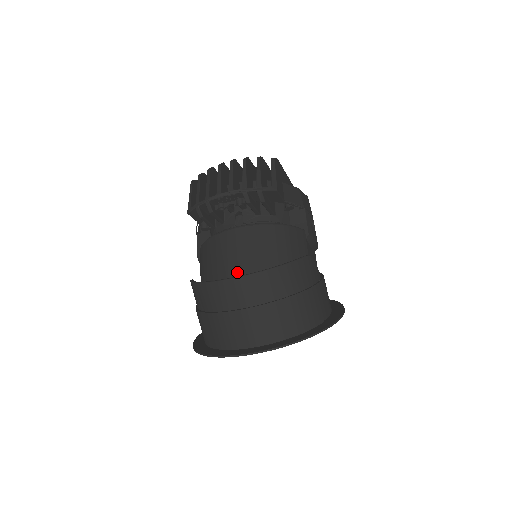
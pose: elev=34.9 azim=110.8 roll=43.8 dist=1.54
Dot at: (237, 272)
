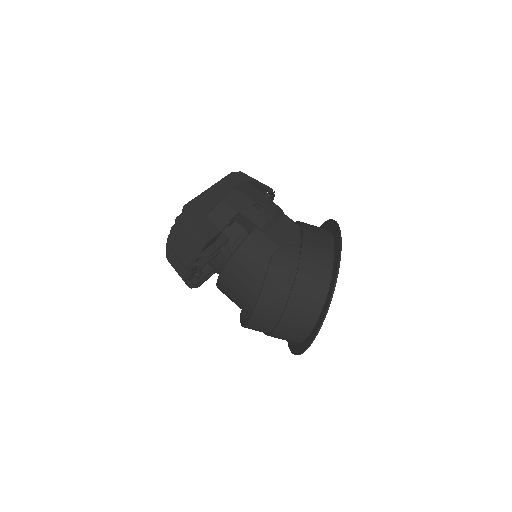
Dot at: (249, 307)
